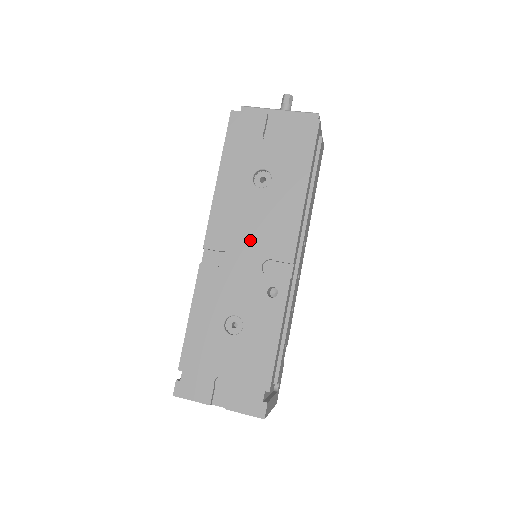
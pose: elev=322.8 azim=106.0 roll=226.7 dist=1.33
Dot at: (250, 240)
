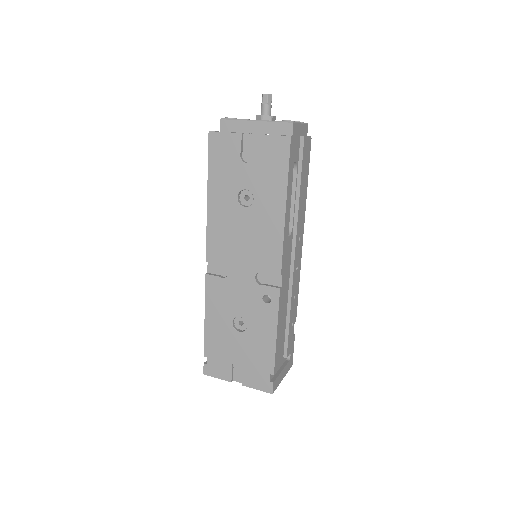
Dot at: (243, 255)
